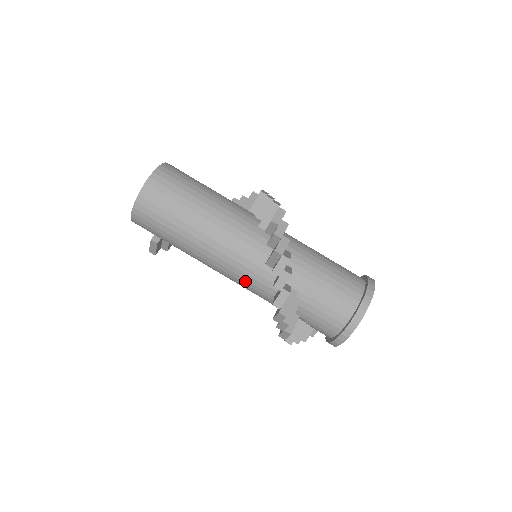
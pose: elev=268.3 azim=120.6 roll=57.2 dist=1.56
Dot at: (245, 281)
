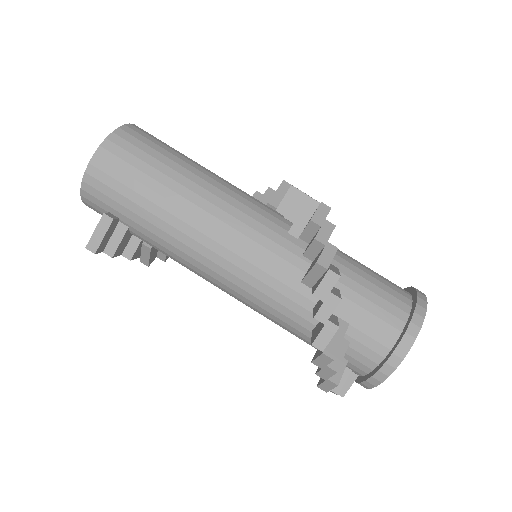
Dot at: (257, 260)
